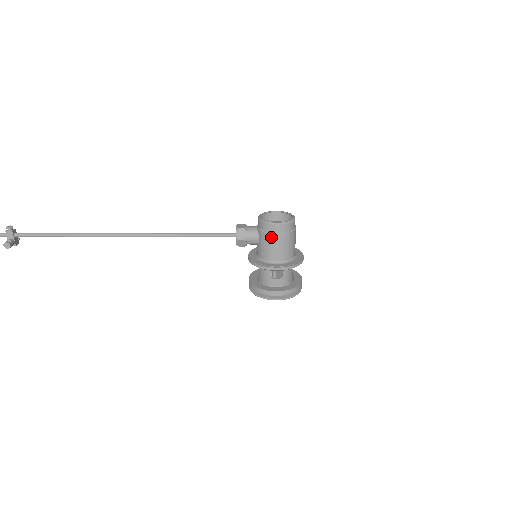
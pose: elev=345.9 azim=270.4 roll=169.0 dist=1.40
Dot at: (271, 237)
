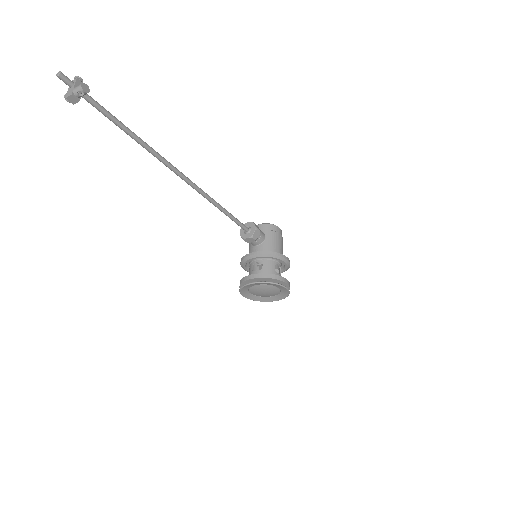
Dot at: (277, 235)
